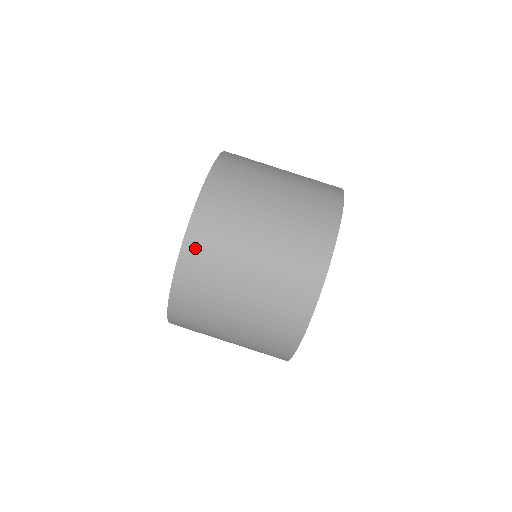
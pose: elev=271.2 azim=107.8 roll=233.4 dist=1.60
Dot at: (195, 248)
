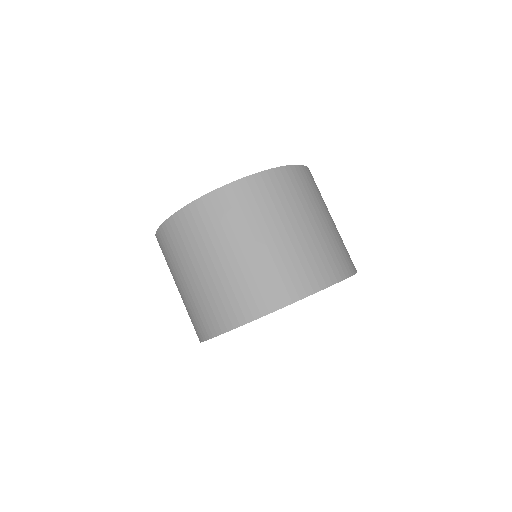
Dot at: (225, 199)
